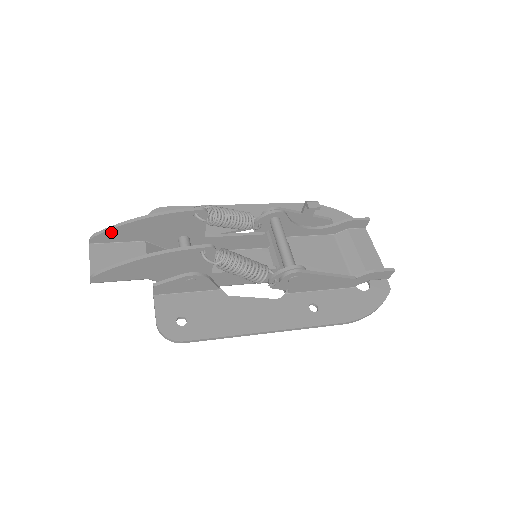
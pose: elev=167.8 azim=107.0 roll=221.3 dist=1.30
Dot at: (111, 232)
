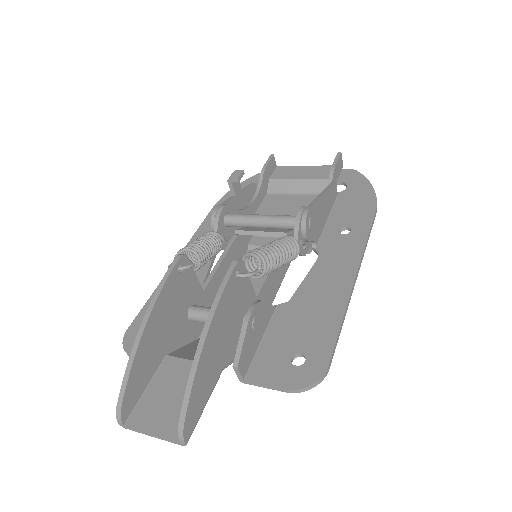
Dot at: (131, 382)
